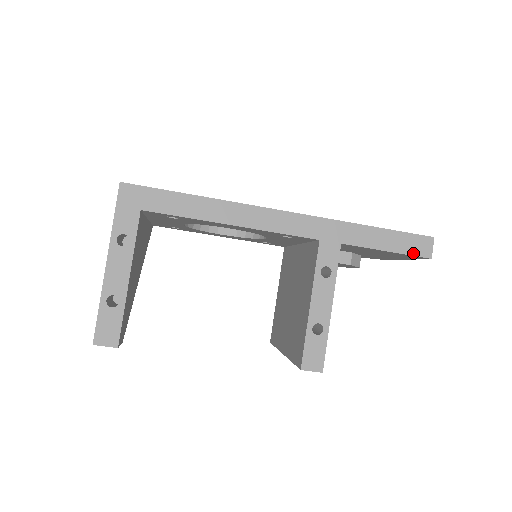
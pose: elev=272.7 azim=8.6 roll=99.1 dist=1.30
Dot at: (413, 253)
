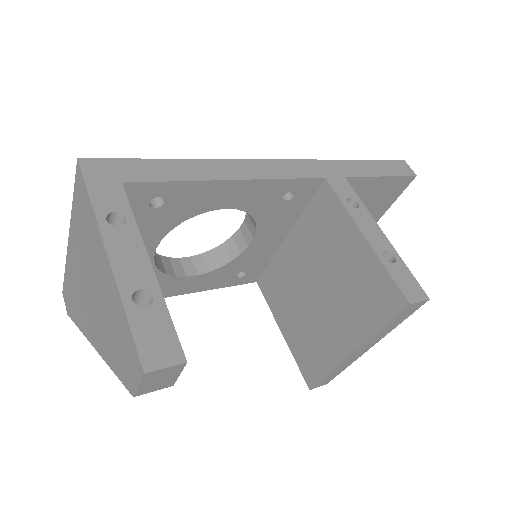
Dot at: (401, 174)
